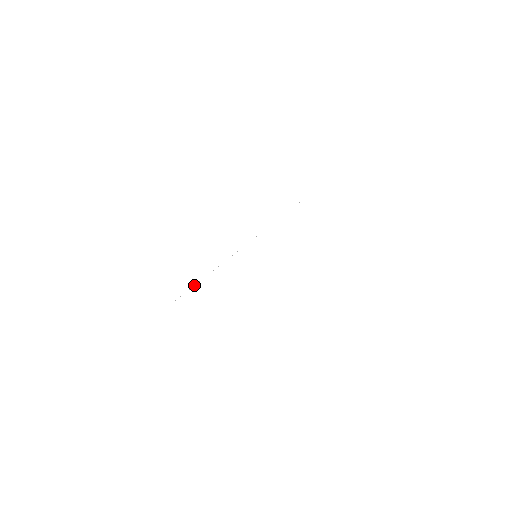
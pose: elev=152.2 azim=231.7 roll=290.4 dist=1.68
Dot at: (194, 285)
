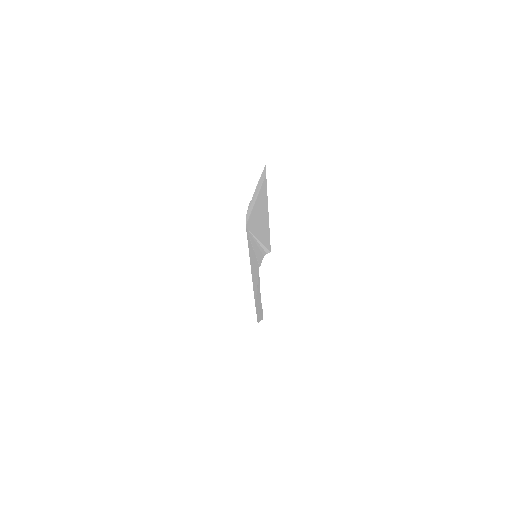
Dot at: (264, 248)
